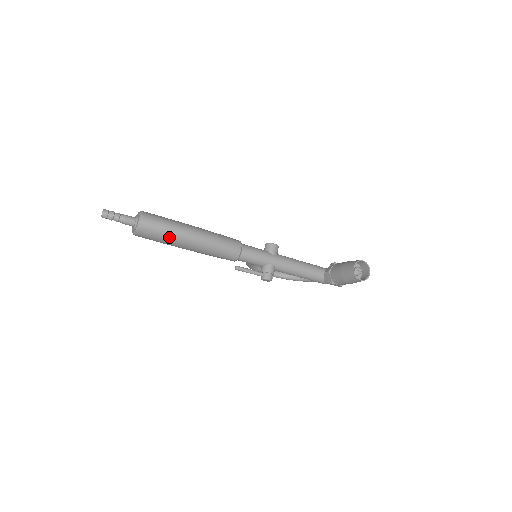
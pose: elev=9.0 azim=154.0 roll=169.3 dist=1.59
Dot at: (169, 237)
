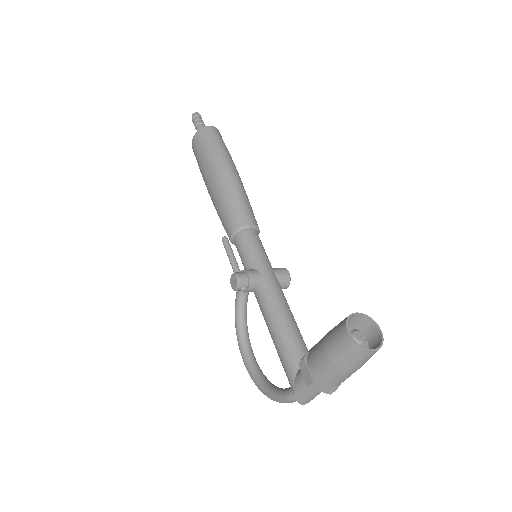
Dot at: (211, 152)
